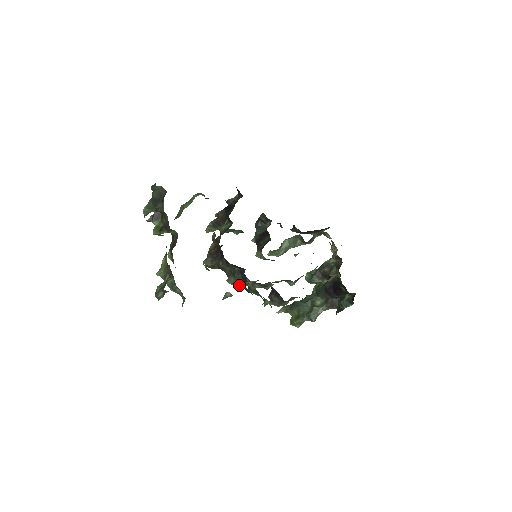
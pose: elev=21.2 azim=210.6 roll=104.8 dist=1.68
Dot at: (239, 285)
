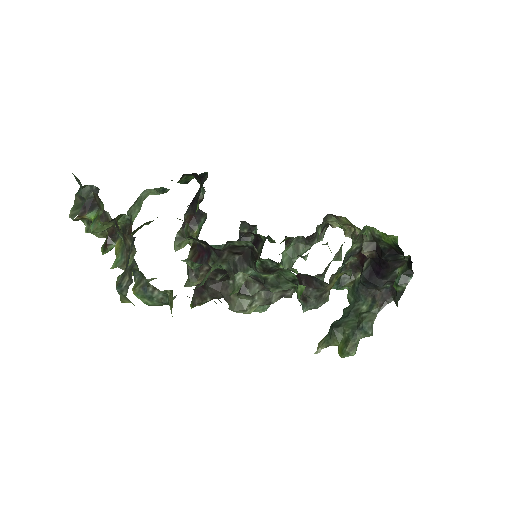
Dot at: (249, 307)
